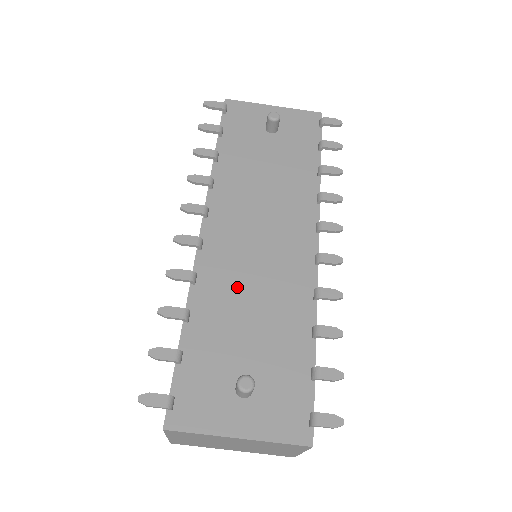
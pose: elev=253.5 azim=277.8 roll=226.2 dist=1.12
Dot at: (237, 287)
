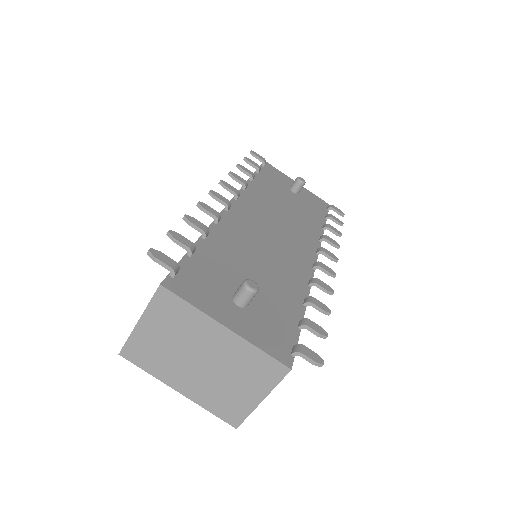
Dot at: (250, 244)
